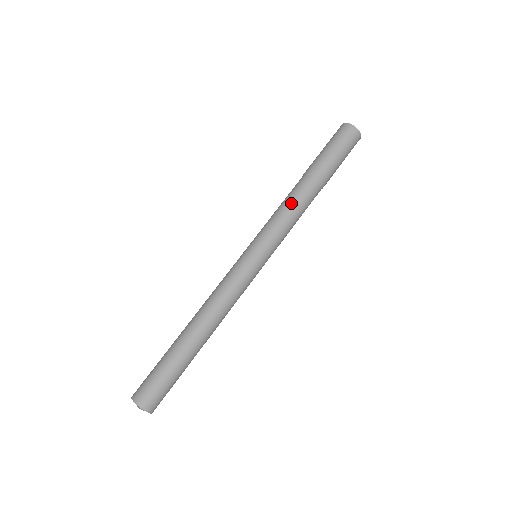
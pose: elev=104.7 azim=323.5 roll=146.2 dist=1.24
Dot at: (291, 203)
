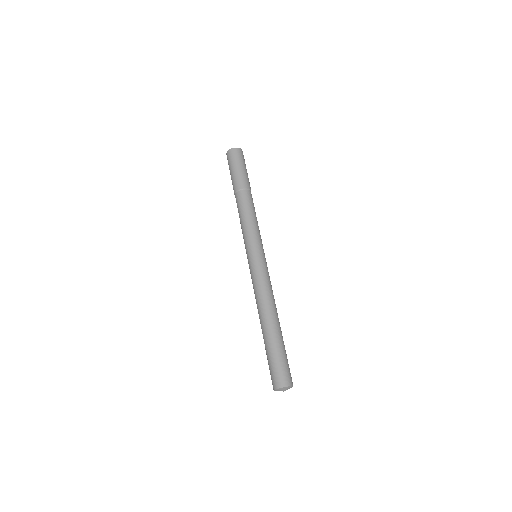
Dot at: (240, 215)
